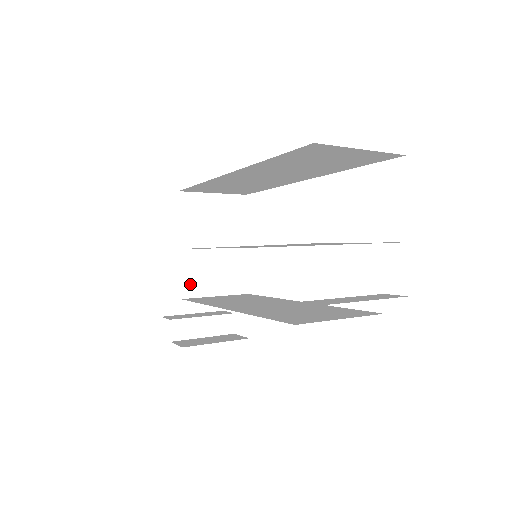
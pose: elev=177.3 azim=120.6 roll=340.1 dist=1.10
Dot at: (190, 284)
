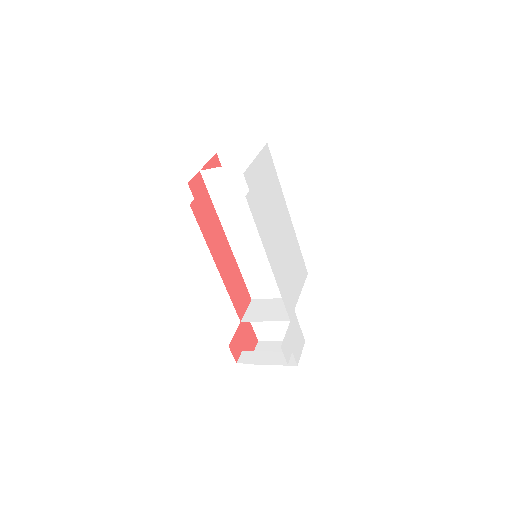
Dot at: (250, 315)
